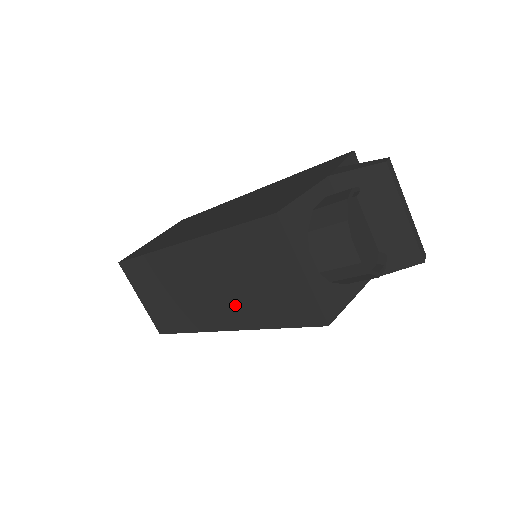
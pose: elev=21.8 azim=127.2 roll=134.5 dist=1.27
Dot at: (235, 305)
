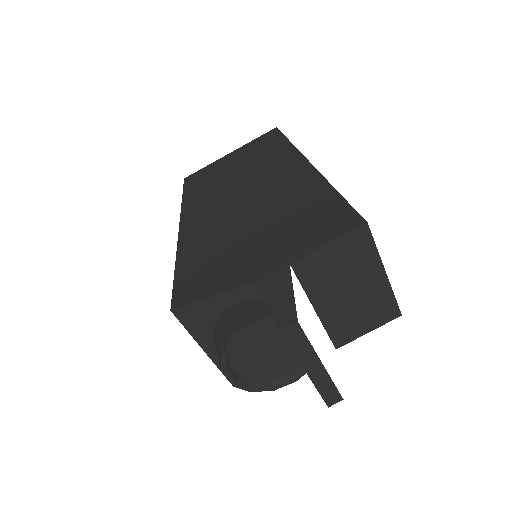
Dot at: occluded
